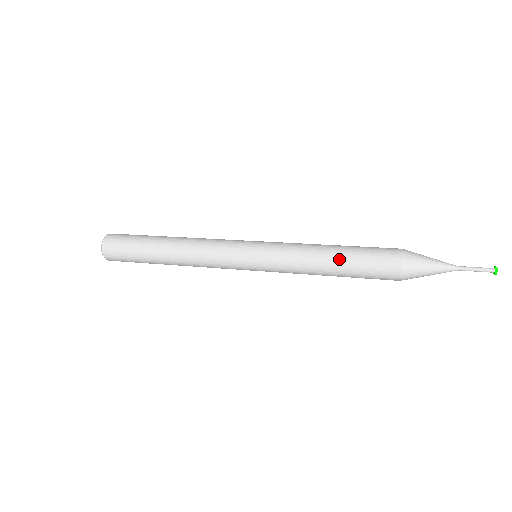
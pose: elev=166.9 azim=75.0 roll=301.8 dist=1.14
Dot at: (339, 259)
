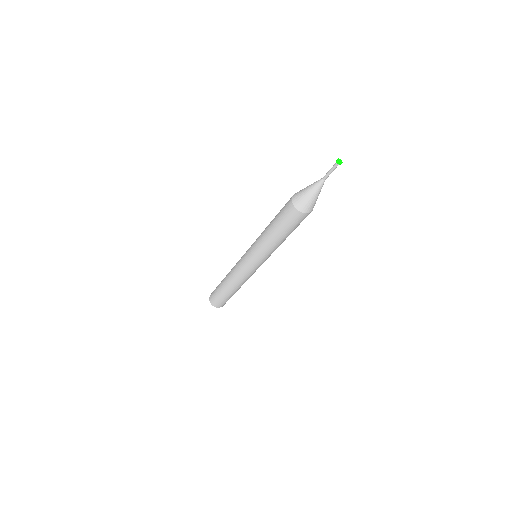
Dot at: (272, 228)
